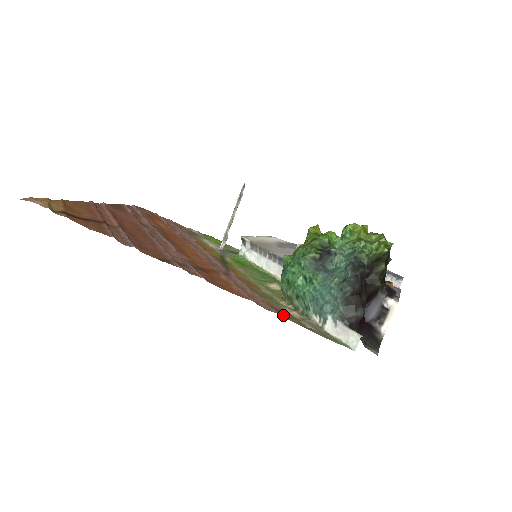
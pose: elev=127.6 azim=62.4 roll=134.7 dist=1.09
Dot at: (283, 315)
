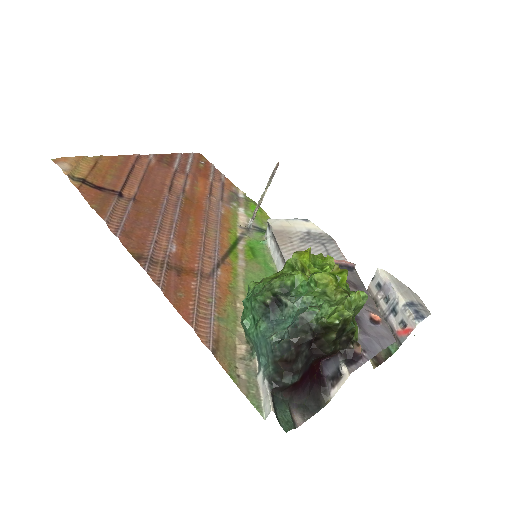
Dot at: (216, 353)
